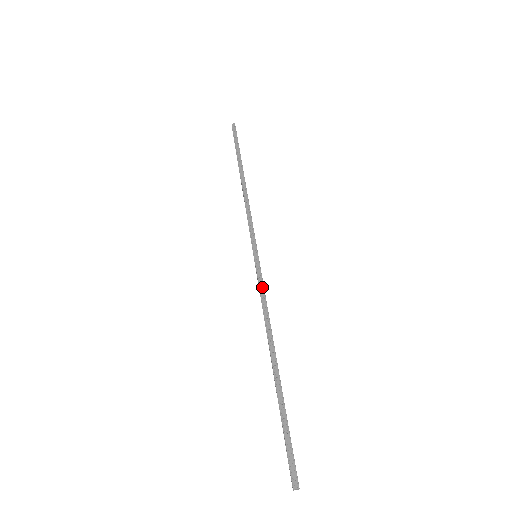
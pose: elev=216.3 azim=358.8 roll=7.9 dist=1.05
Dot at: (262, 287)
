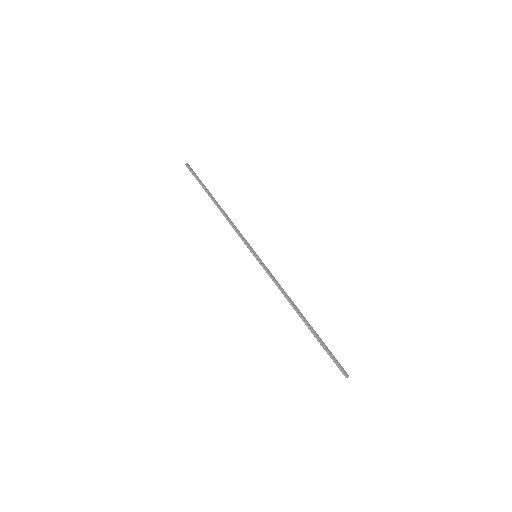
Dot at: (272, 275)
